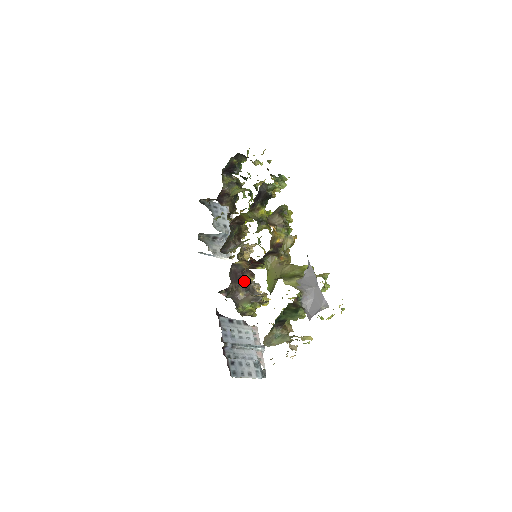
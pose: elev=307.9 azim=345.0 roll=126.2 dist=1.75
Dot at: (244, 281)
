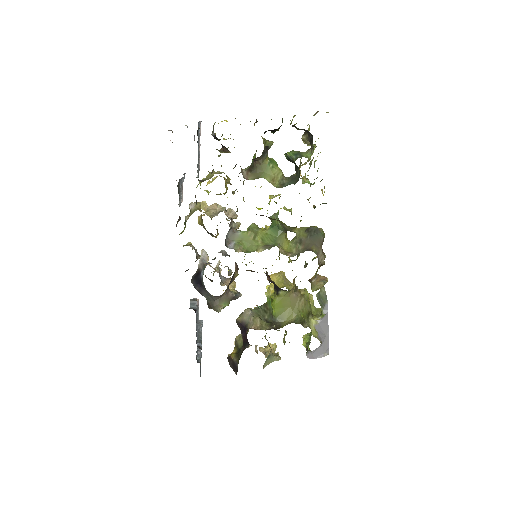
Dot at: (232, 279)
